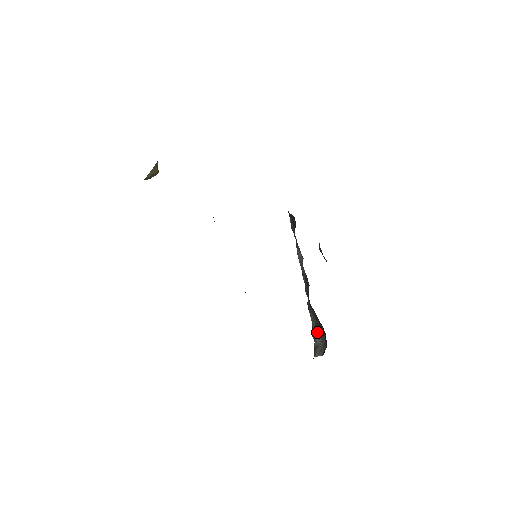
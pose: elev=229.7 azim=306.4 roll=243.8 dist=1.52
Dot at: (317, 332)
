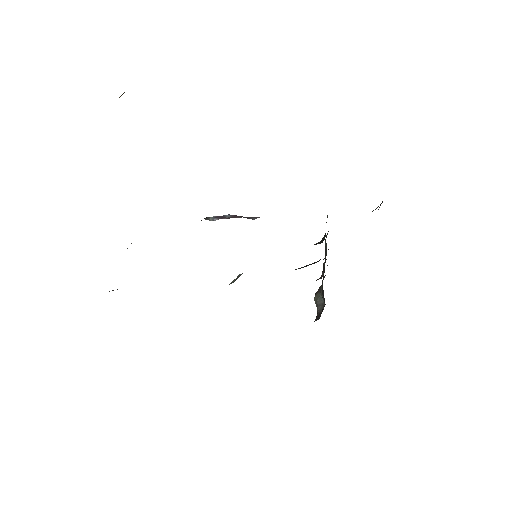
Dot at: (322, 292)
